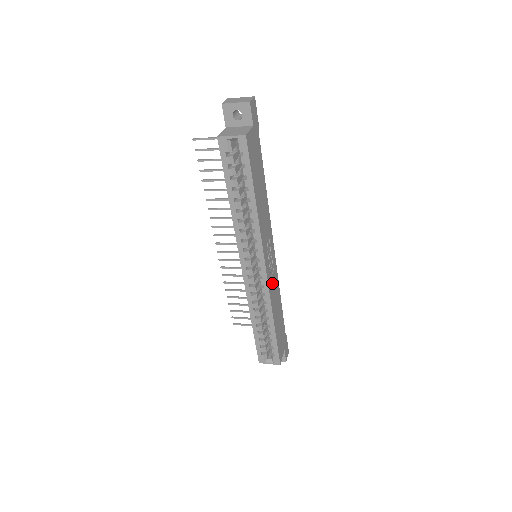
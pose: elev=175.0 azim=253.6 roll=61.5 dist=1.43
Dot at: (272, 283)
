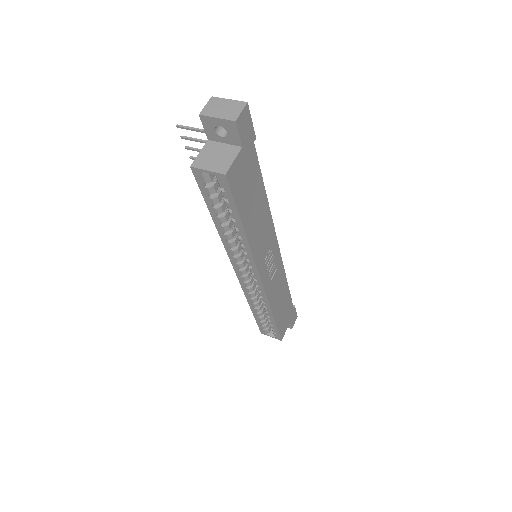
Dot at: (273, 284)
